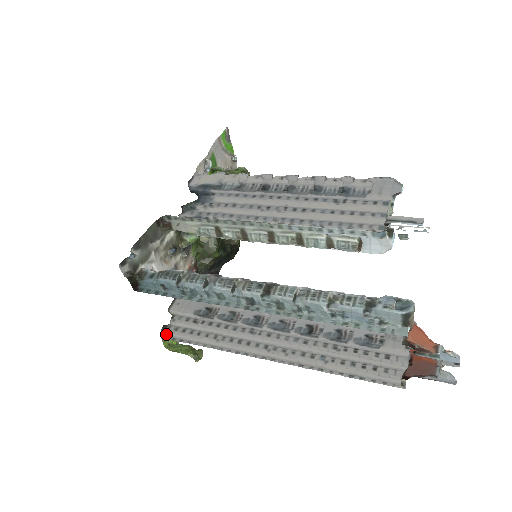
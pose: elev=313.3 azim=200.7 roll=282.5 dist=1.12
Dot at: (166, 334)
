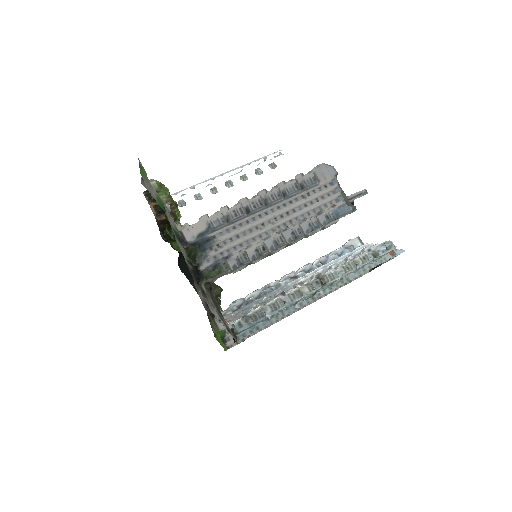
Dot at: (228, 344)
